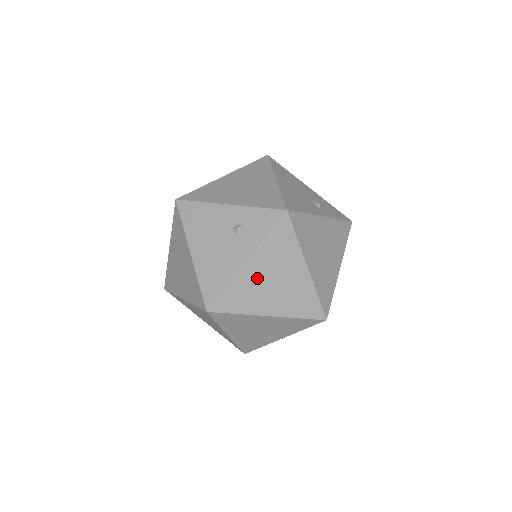
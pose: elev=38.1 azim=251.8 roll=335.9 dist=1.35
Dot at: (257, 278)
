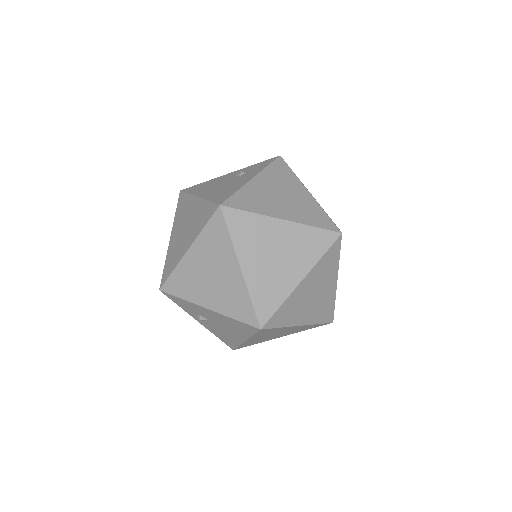
Dot at: (265, 190)
